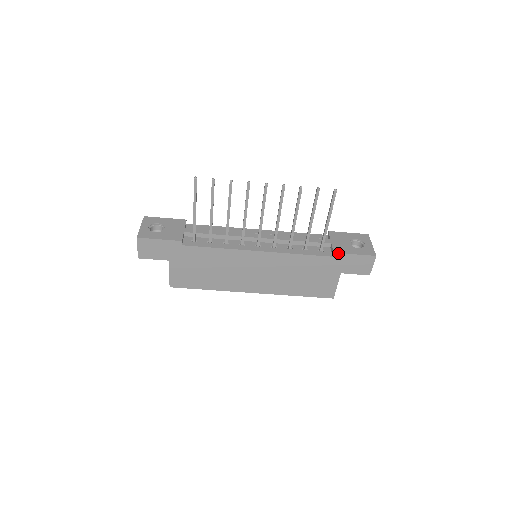
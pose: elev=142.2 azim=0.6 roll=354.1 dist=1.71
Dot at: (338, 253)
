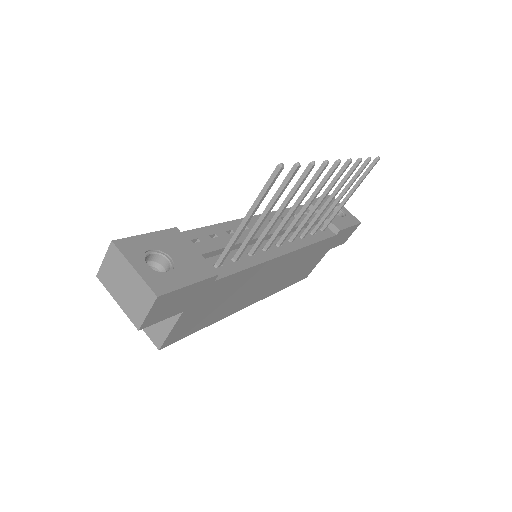
Dot at: (342, 230)
